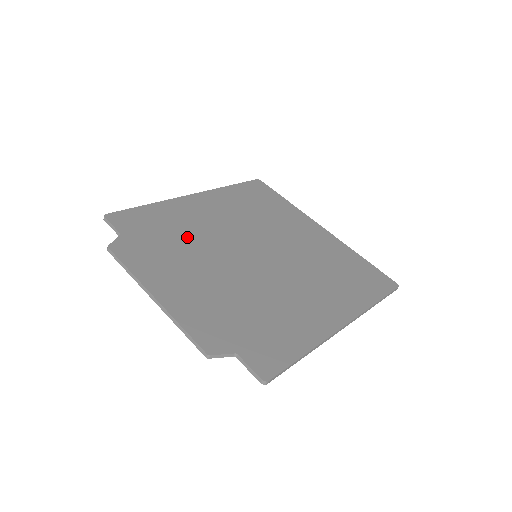
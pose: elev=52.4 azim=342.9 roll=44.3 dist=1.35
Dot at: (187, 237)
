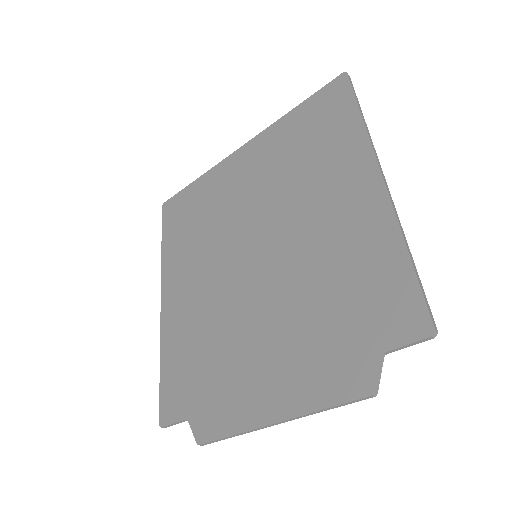
Dot at: (210, 336)
